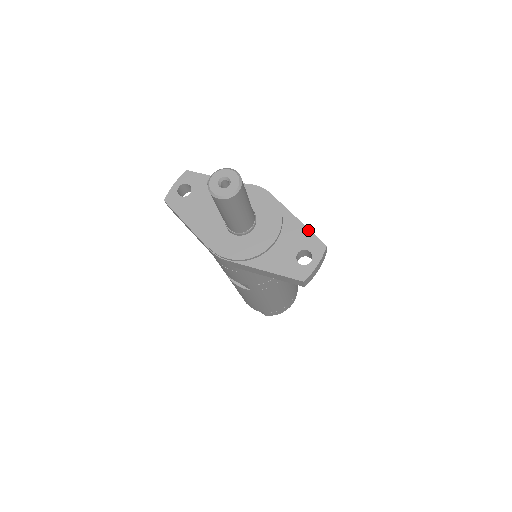
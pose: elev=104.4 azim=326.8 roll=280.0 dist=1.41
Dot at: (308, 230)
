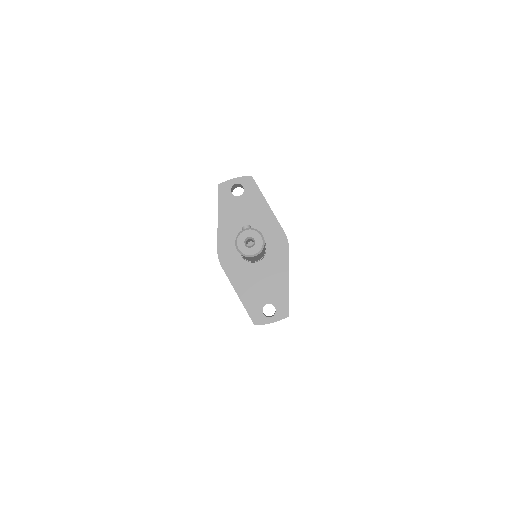
Dot at: (288, 295)
